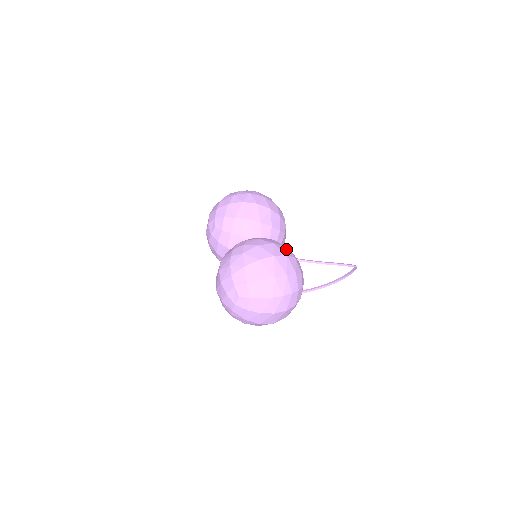
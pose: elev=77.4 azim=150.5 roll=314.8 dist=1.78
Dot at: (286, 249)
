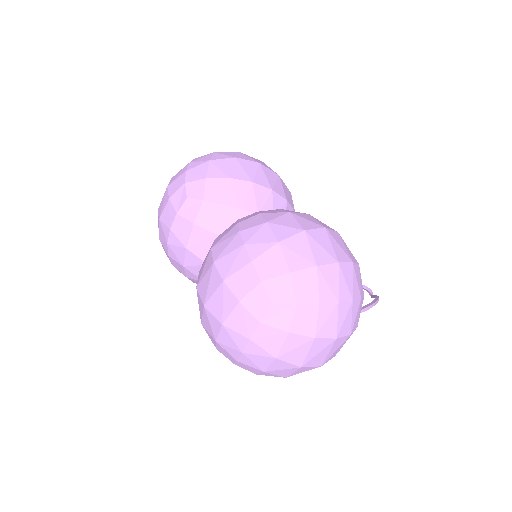
Dot at: occluded
